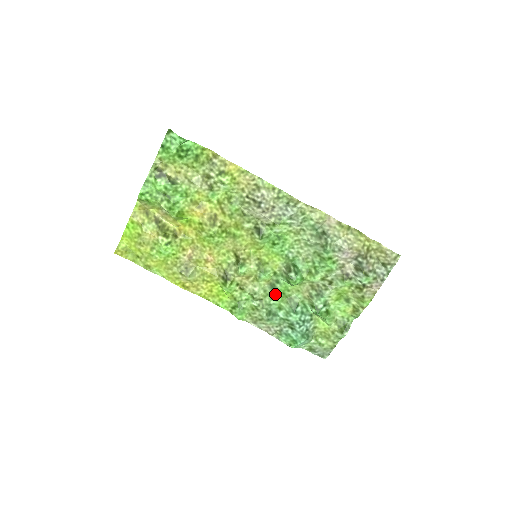
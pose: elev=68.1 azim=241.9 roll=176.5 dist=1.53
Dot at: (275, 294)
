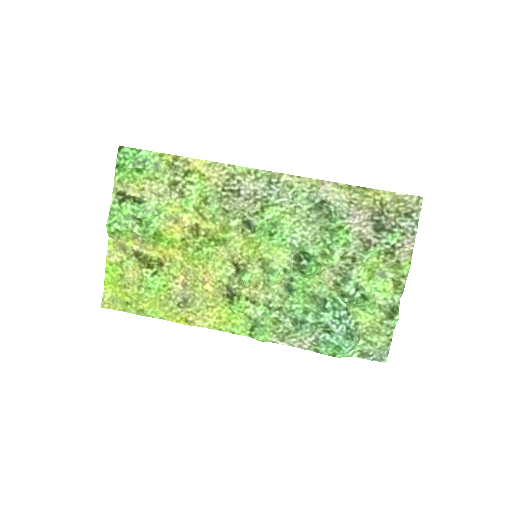
Dot at: (294, 295)
